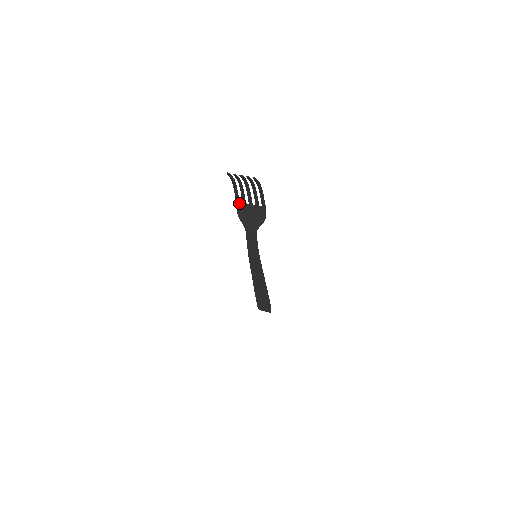
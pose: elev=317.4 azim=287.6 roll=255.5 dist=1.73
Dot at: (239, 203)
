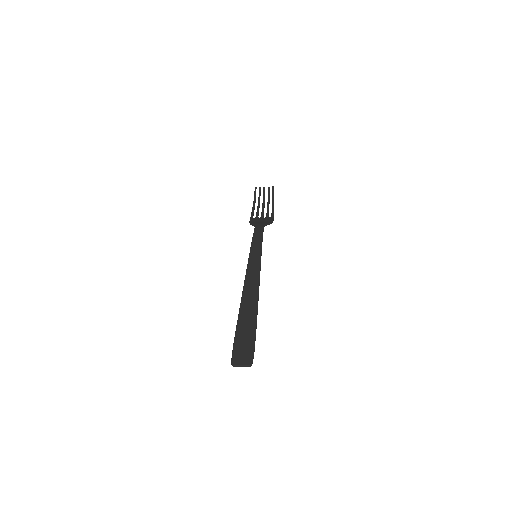
Dot at: (253, 218)
